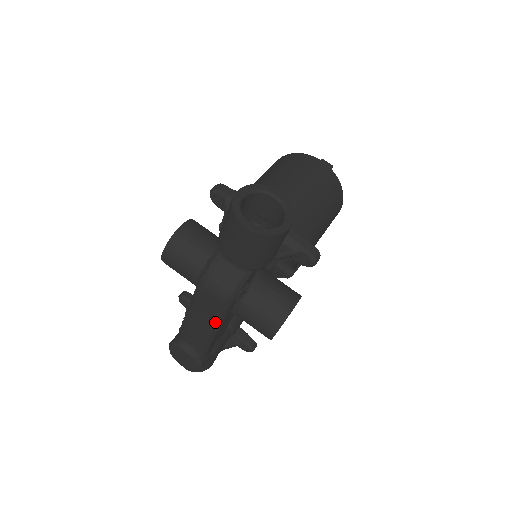
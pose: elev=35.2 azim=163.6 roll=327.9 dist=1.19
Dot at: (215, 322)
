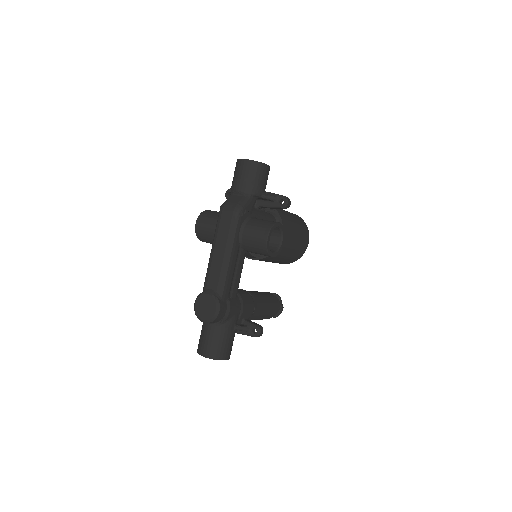
Dot at: (229, 241)
